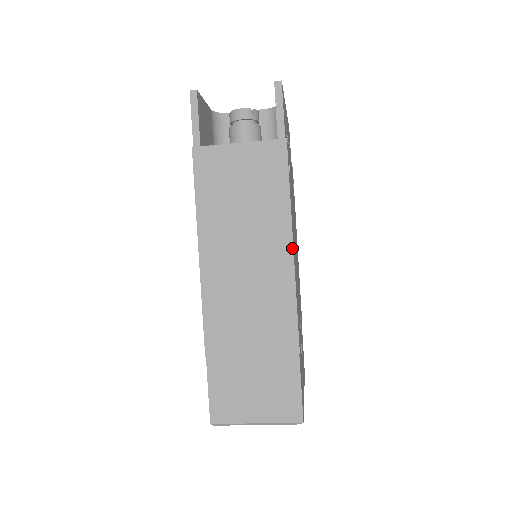
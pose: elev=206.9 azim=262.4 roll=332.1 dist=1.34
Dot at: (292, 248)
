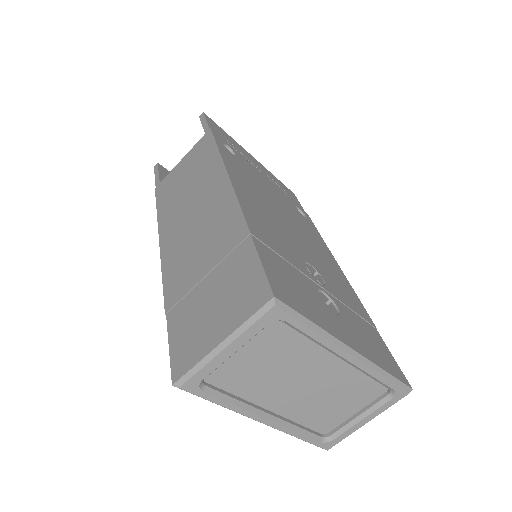
Dot at: (226, 171)
